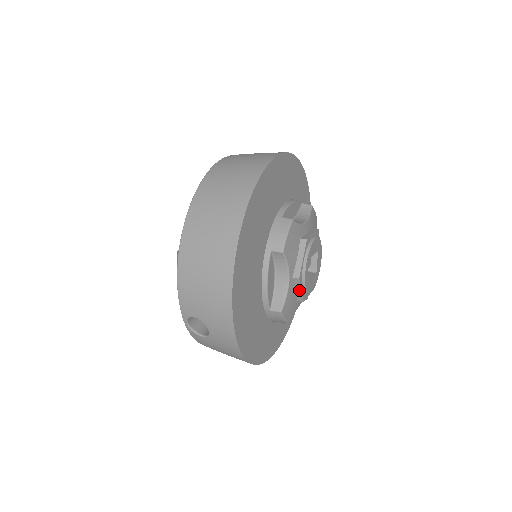
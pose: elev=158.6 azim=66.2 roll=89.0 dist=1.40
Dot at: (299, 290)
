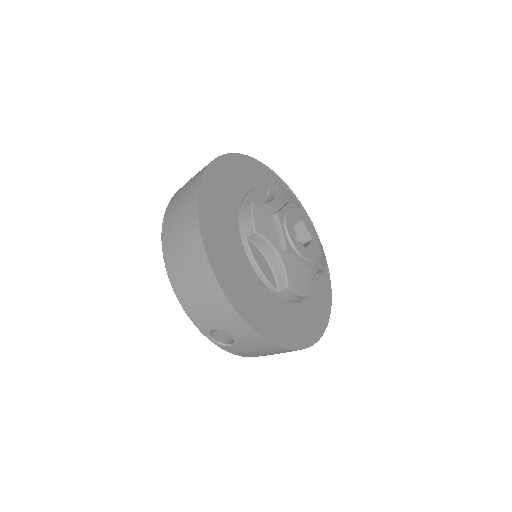
Dot at: (297, 261)
